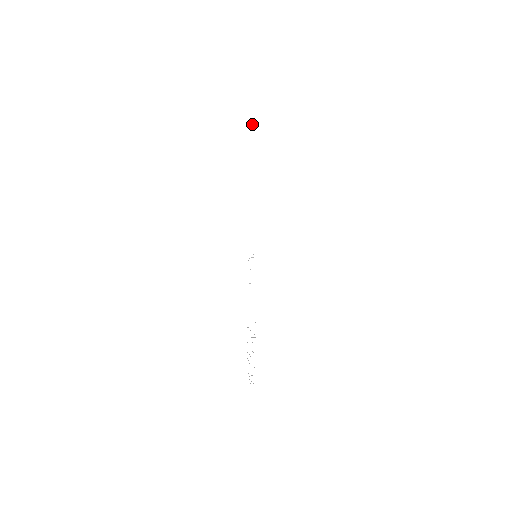
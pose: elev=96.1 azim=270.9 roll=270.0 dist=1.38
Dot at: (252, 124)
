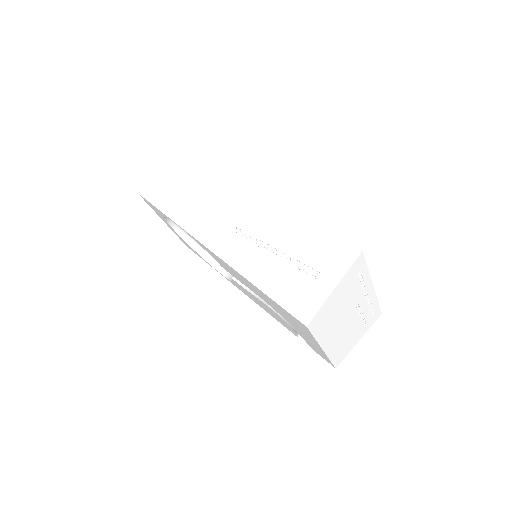
Dot at: (167, 190)
